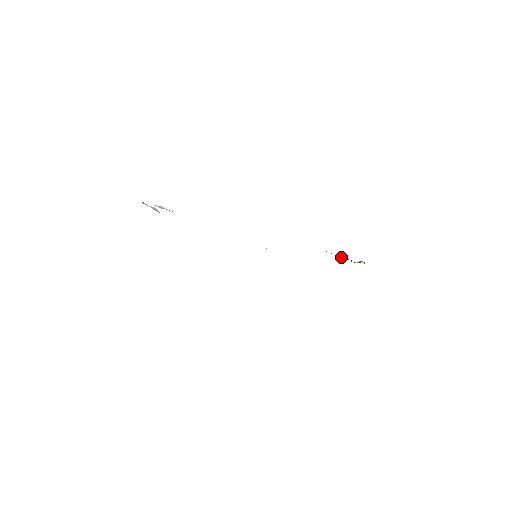
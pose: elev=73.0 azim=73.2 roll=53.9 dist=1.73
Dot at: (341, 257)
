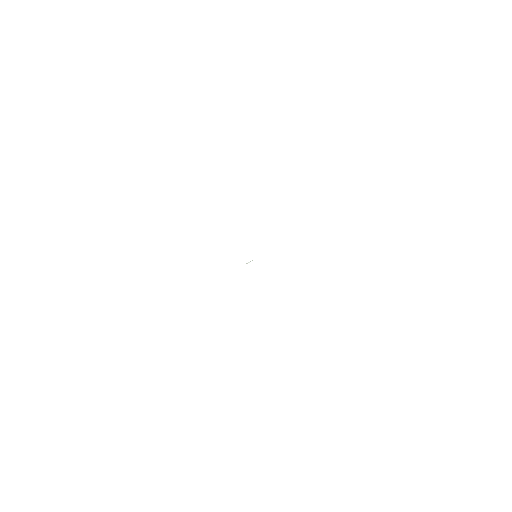
Dot at: occluded
